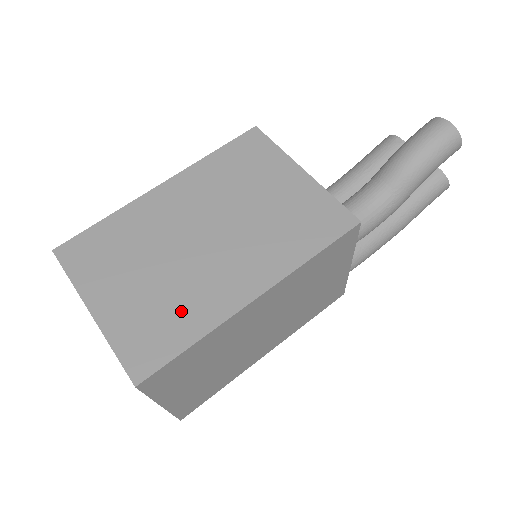
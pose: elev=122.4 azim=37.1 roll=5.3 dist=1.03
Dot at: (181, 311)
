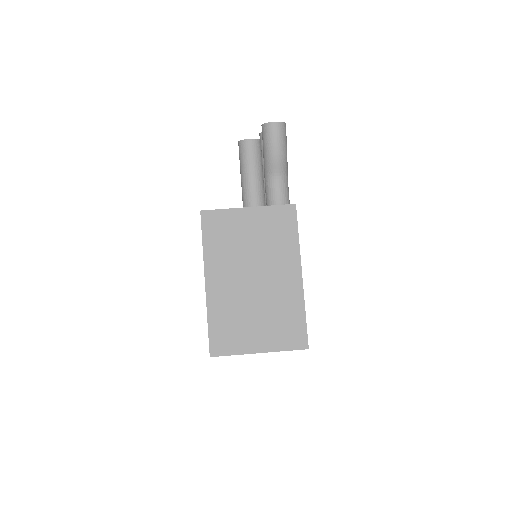
Dot at: (286, 312)
